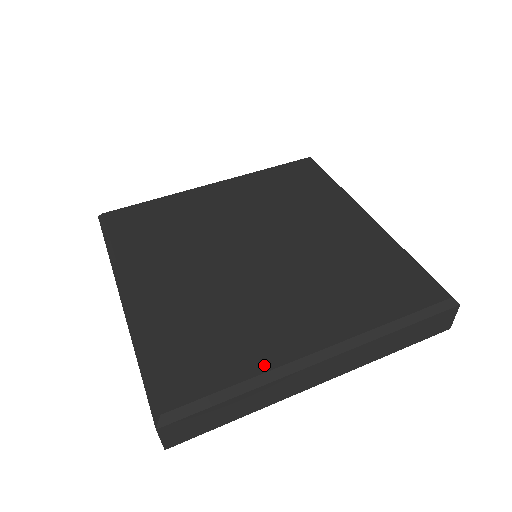
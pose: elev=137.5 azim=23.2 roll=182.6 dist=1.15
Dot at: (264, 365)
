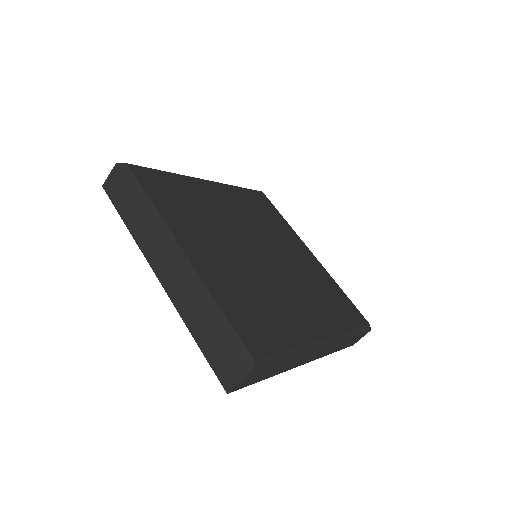
Dot at: (300, 340)
